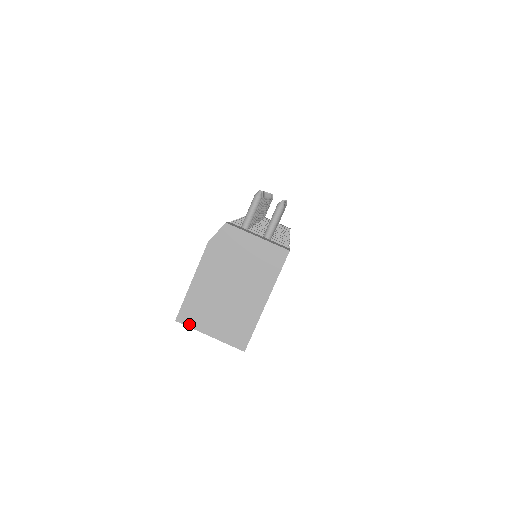
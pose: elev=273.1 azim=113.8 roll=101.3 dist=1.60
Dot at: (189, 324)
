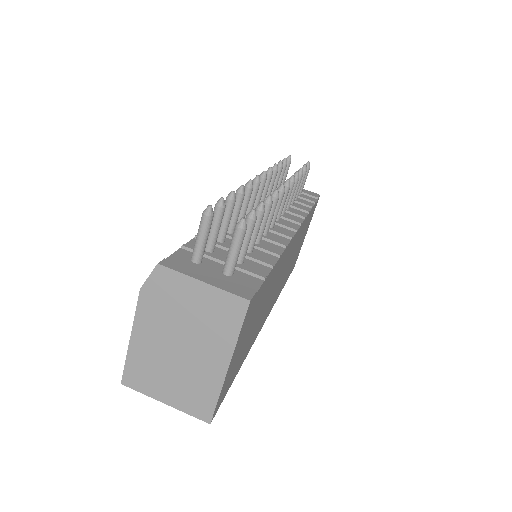
Dot at: (138, 388)
